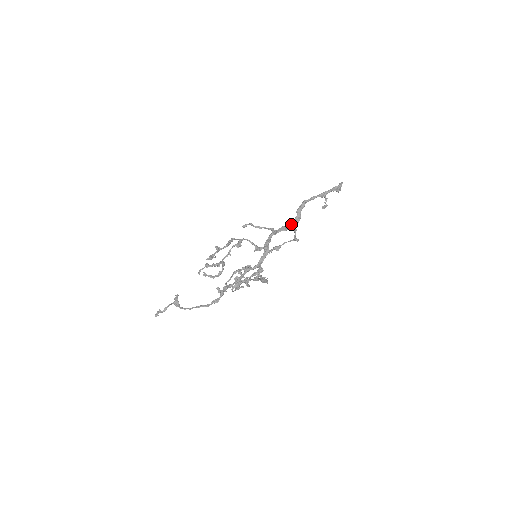
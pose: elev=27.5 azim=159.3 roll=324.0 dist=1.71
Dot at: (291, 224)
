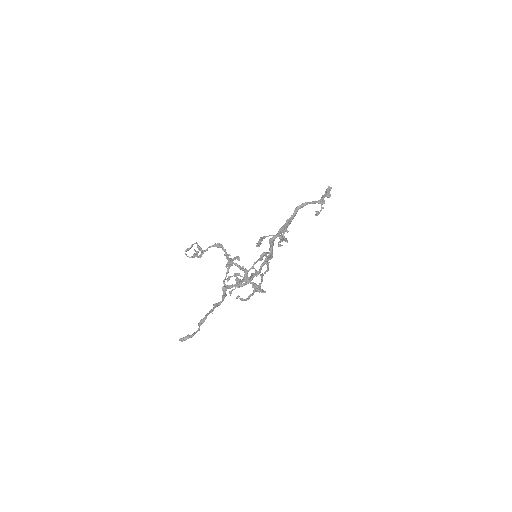
Dot at: (288, 224)
